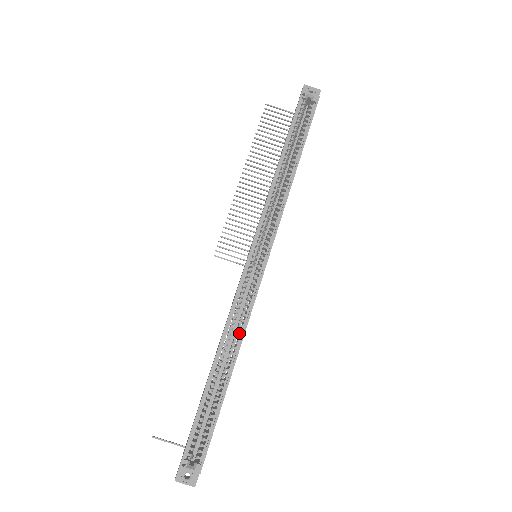
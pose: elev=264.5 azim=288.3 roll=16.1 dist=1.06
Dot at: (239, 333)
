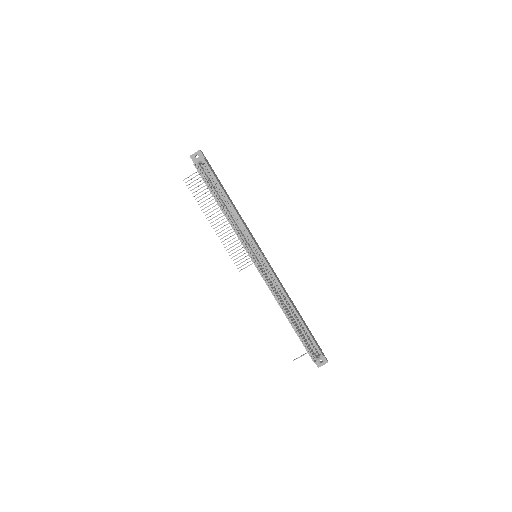
Dot at: occluded
